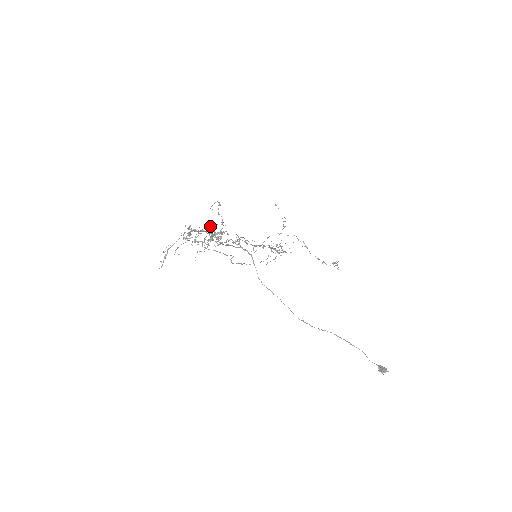
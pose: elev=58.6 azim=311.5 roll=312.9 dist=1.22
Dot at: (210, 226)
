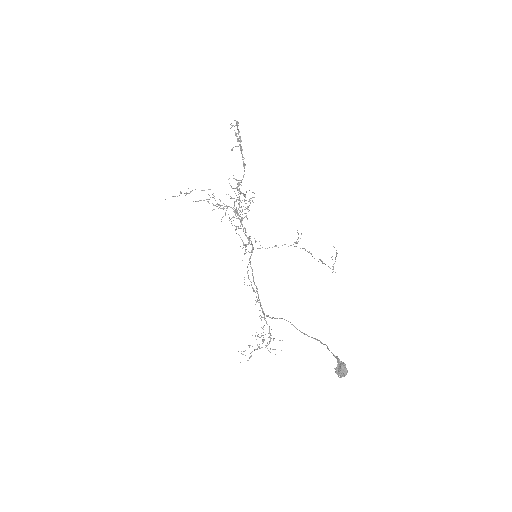
Dot at: occluded
